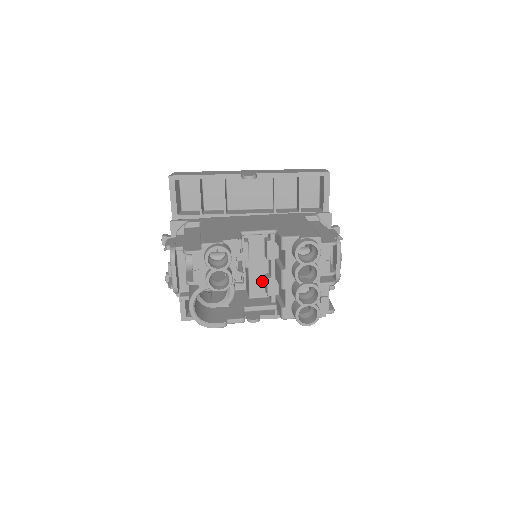
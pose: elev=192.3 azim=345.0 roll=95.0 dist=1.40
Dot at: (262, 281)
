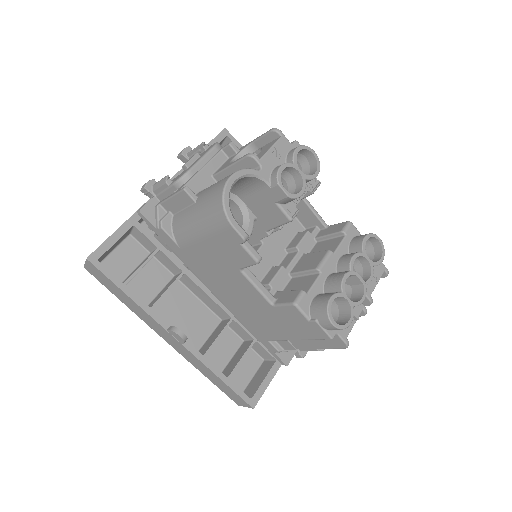
Dot at: (264, 271)
